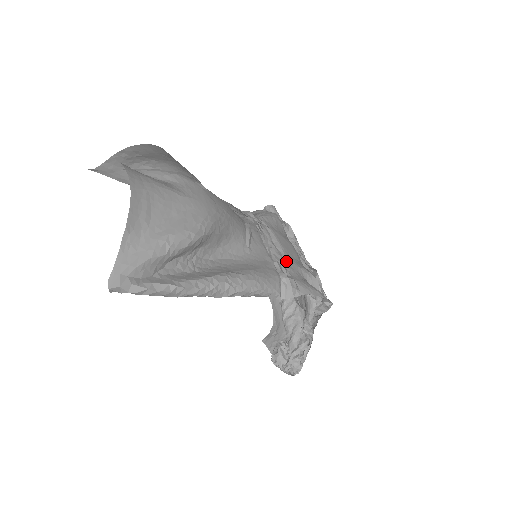
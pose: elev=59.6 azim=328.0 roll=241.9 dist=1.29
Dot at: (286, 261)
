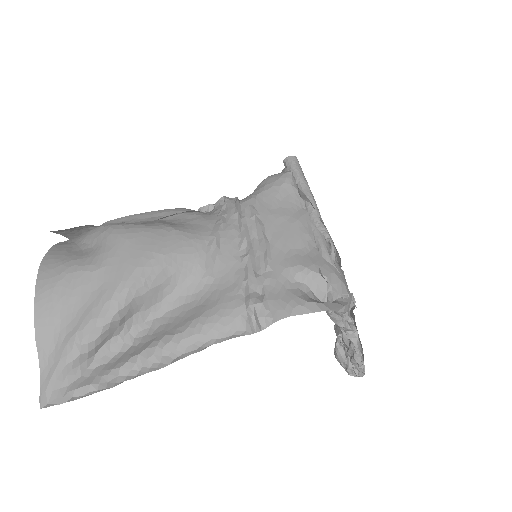
Dot at: (267, 268)
